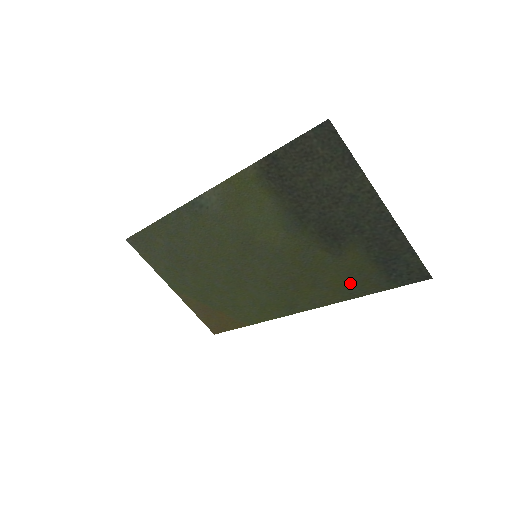
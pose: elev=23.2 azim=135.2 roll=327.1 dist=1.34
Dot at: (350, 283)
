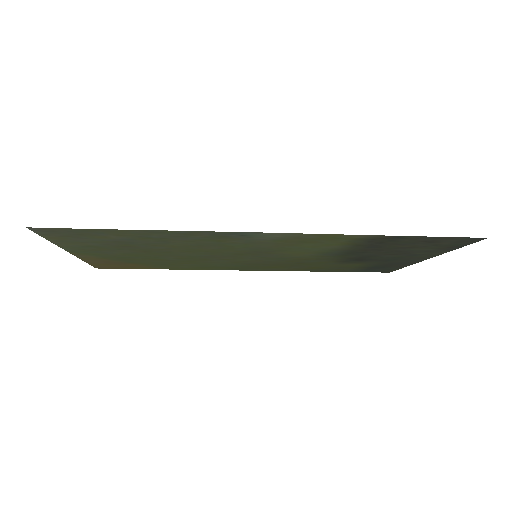
Dot at: (325, 269)
